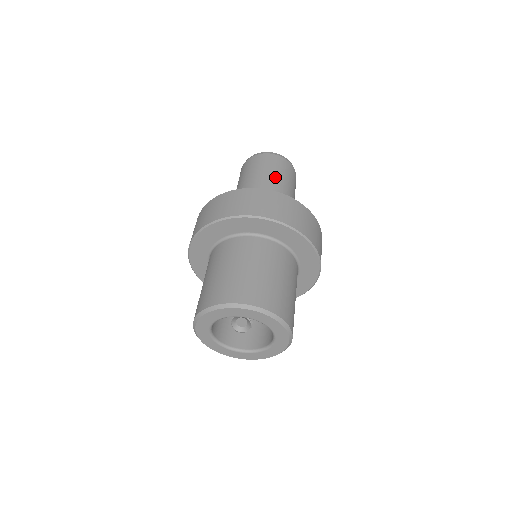
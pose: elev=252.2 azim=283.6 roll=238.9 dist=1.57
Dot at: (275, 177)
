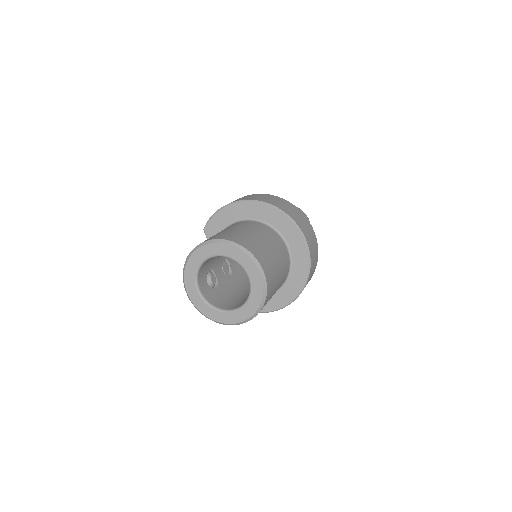
Dot at: occluded
